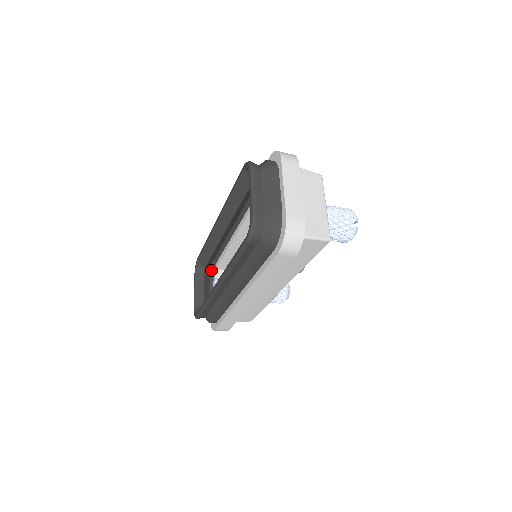
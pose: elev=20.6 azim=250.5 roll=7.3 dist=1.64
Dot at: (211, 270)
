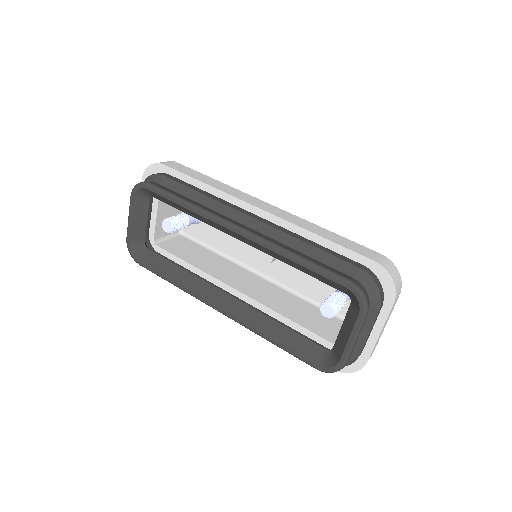
Dot at: occluded
